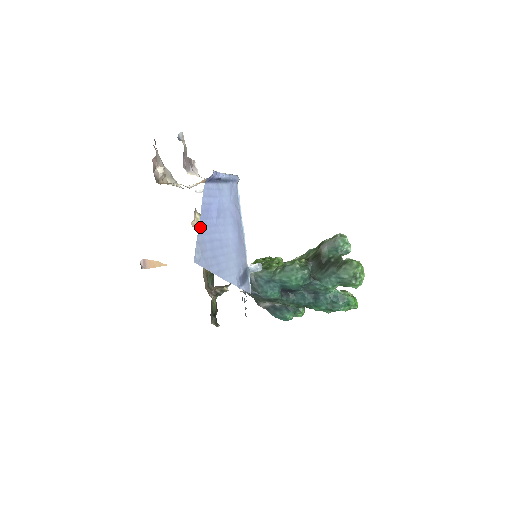
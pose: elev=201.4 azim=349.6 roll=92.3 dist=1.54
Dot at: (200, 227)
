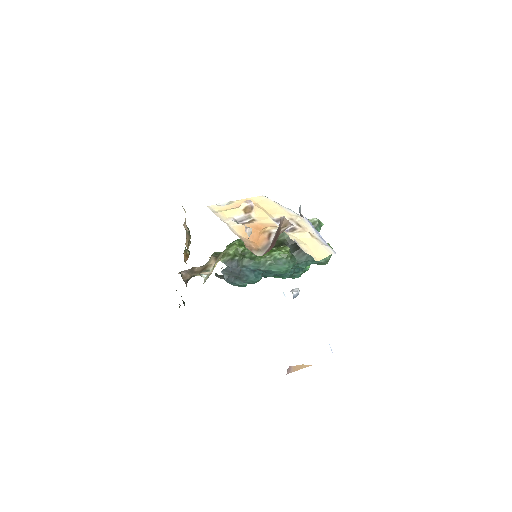
Dot at: occluded
